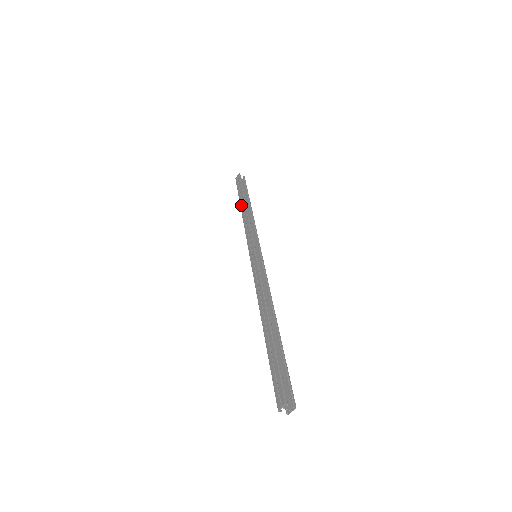
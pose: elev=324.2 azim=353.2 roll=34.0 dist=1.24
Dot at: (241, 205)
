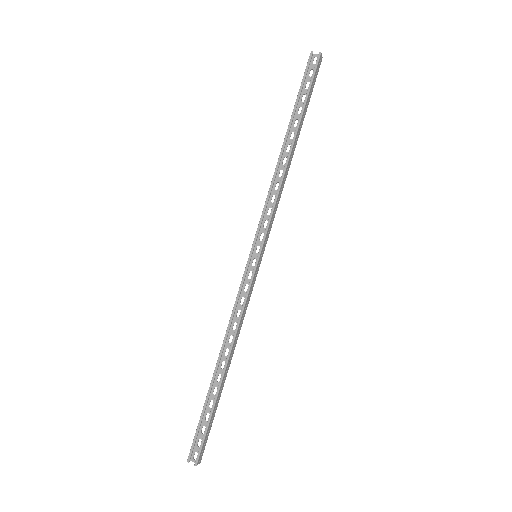
Dot at: occluded
